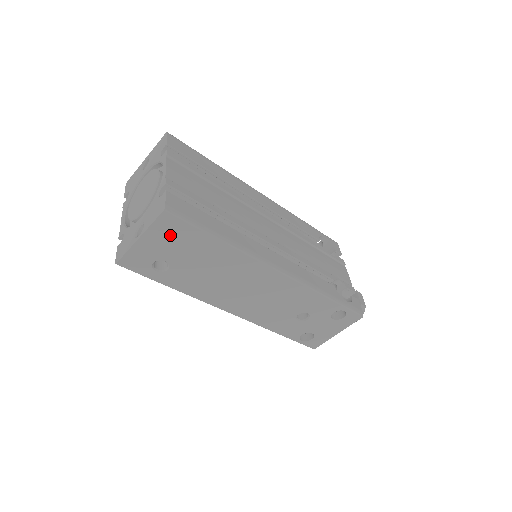
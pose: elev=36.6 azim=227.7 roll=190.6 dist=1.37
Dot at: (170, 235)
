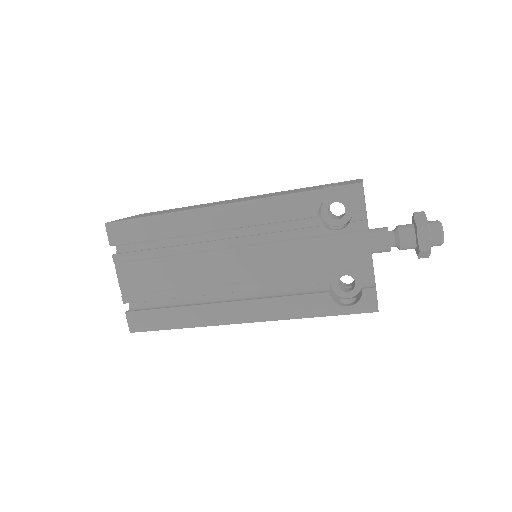
Dot at: occluded
